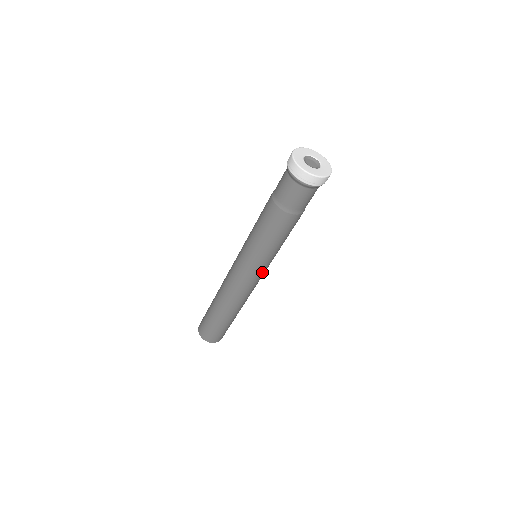
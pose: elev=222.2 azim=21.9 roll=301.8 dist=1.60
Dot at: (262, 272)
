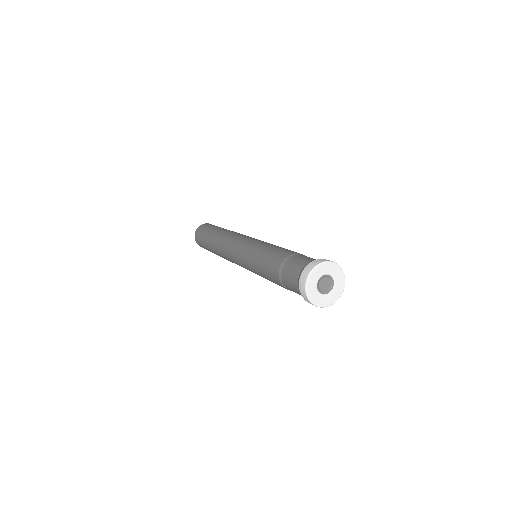
Dot at: occluded
